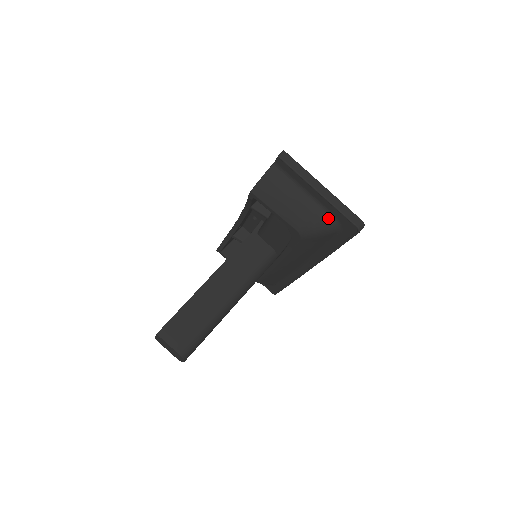
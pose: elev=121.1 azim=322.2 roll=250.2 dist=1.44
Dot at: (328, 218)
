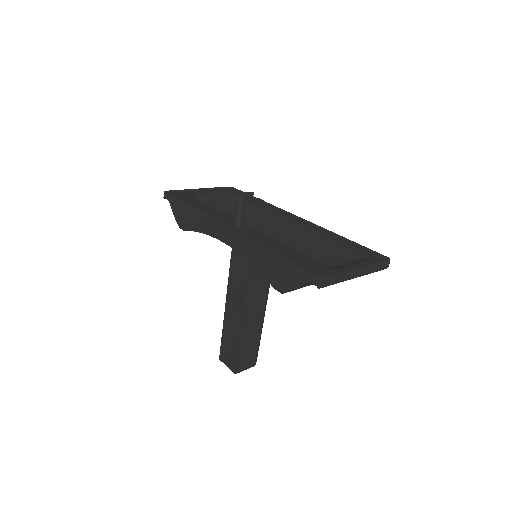
Dot at: occluded
